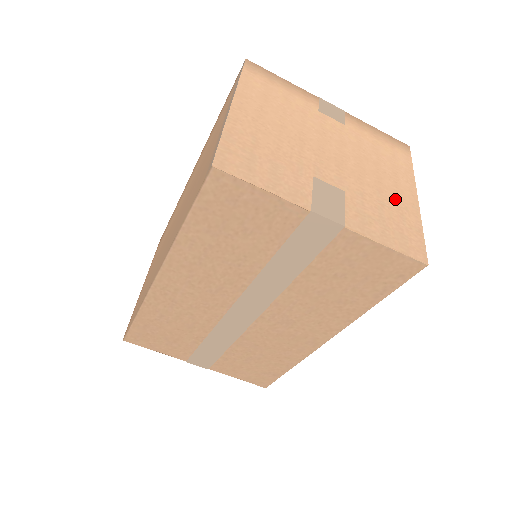
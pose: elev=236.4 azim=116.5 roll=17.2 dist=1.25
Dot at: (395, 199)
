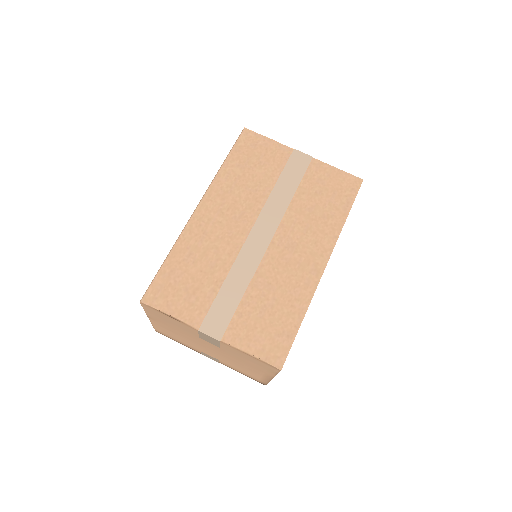
Dot at: occluded
